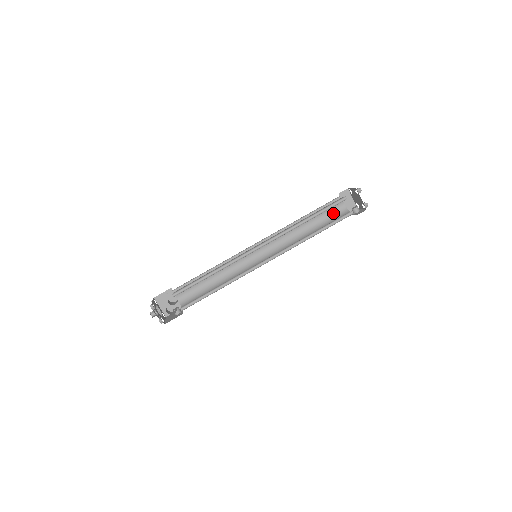
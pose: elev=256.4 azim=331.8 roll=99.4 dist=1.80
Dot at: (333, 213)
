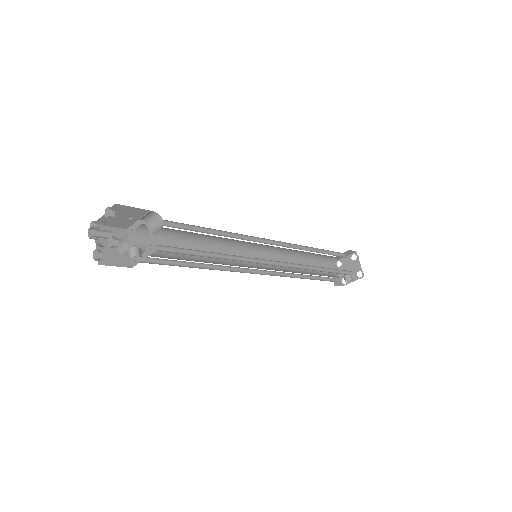
Dot at: (325, 273)
